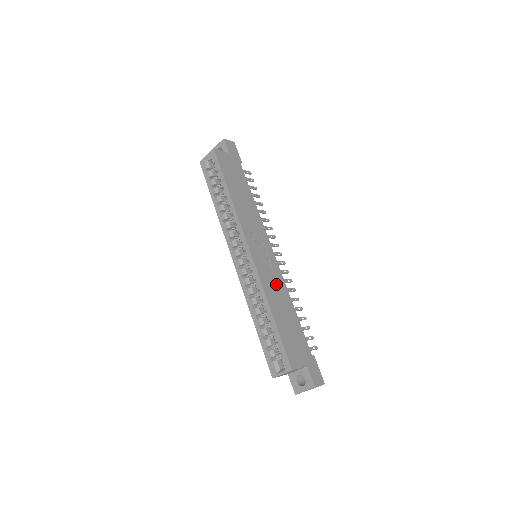
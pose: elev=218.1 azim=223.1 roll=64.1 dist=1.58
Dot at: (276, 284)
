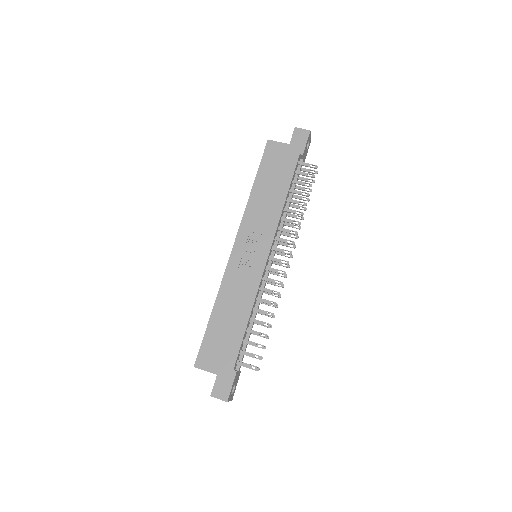
Dot at: (242, 289)
